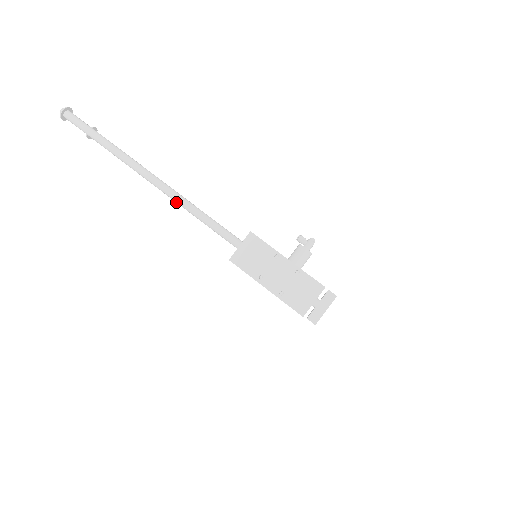
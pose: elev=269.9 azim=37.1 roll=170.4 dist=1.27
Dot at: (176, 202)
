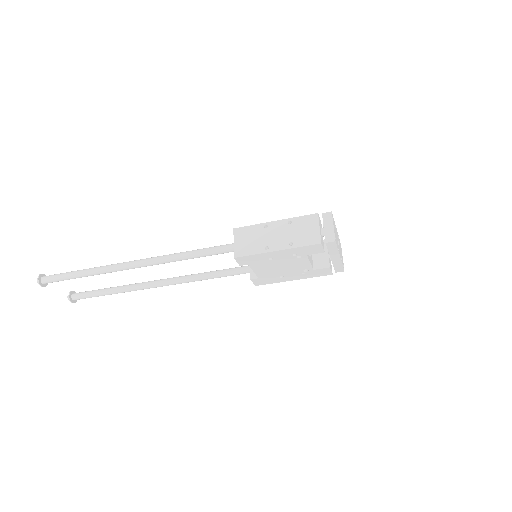
Dot at: (165, 262)
